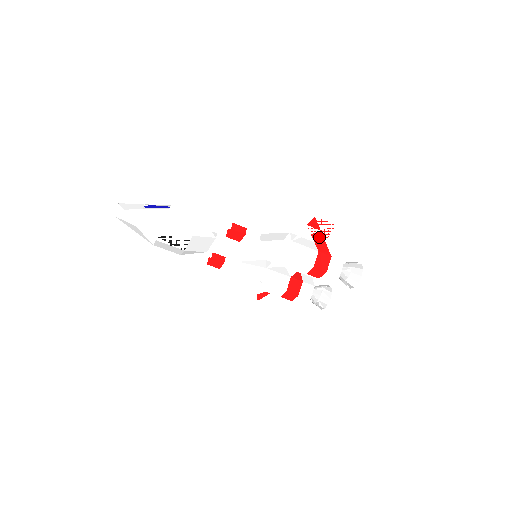
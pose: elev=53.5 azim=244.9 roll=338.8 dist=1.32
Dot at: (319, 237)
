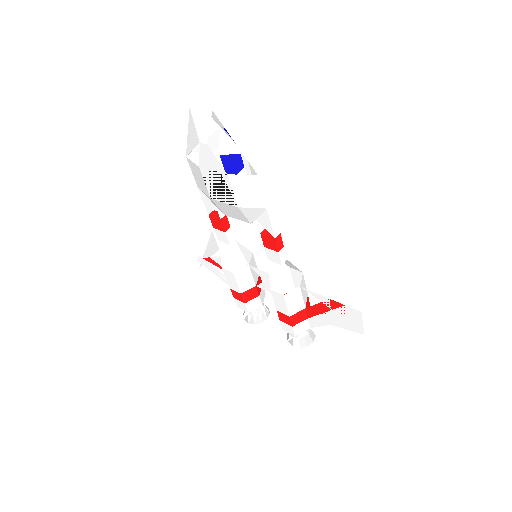
Dot at: (323, 308)
